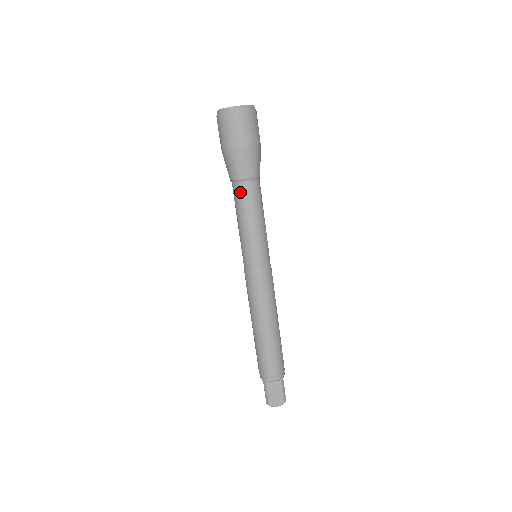
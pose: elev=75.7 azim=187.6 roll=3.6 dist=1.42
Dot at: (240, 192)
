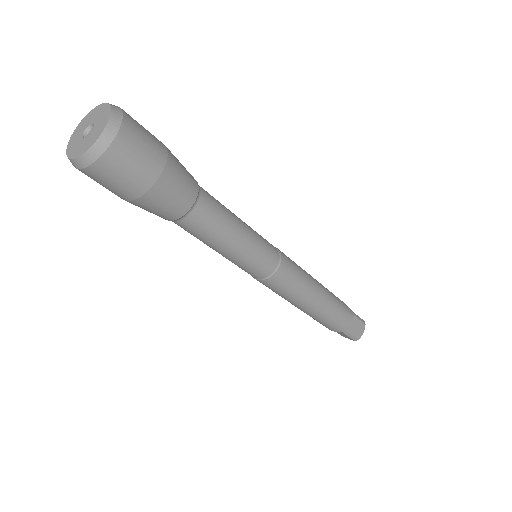
Dot at: occluded
